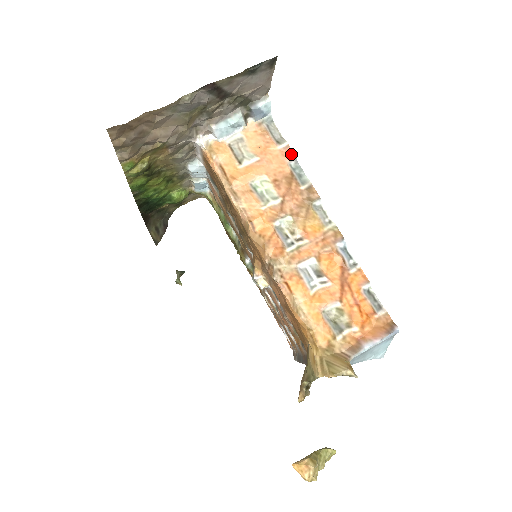
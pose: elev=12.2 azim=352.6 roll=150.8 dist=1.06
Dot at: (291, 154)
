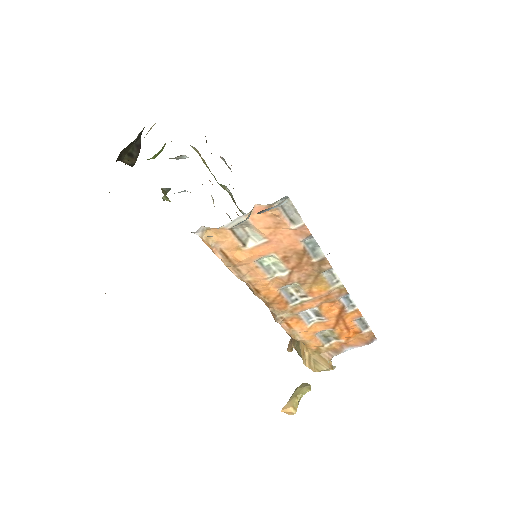
Dot at: (306, 233)
